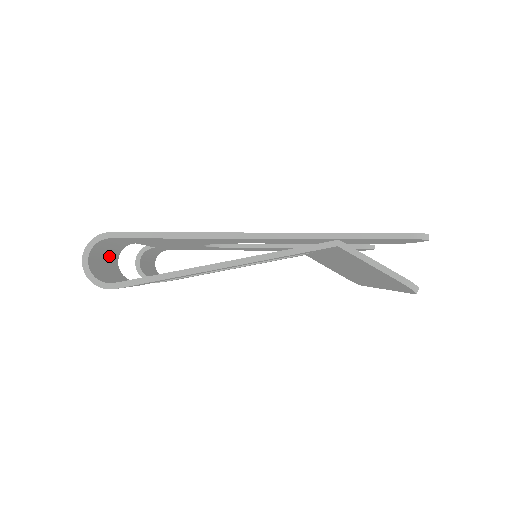
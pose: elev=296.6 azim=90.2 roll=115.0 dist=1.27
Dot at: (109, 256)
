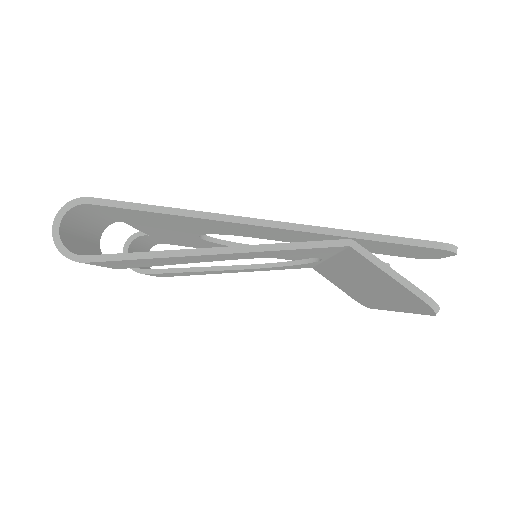
Dot at: (89, 230)
